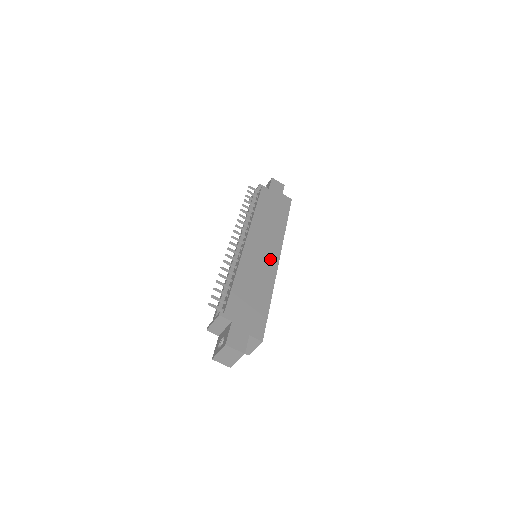
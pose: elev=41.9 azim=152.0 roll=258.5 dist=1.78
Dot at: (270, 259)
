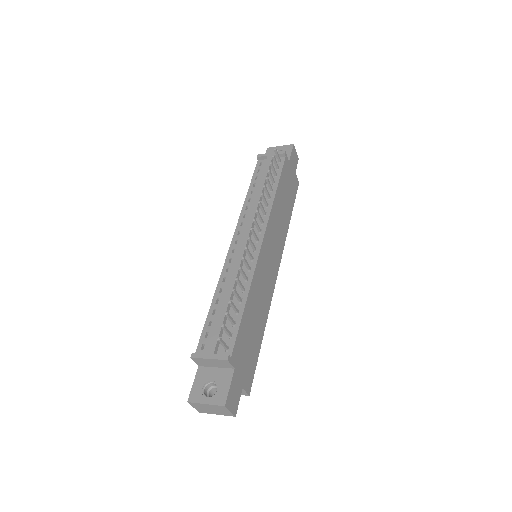
Dot at: (273, 272)
